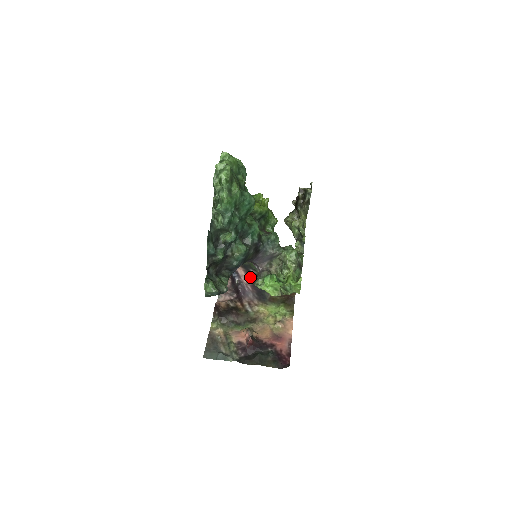
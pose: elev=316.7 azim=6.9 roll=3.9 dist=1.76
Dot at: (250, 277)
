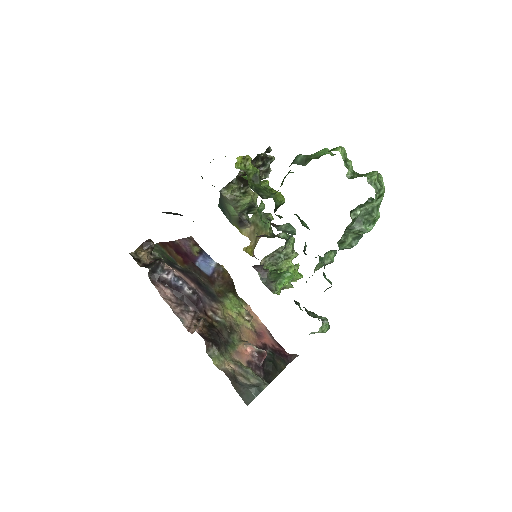
Dot at: (189, 277)
